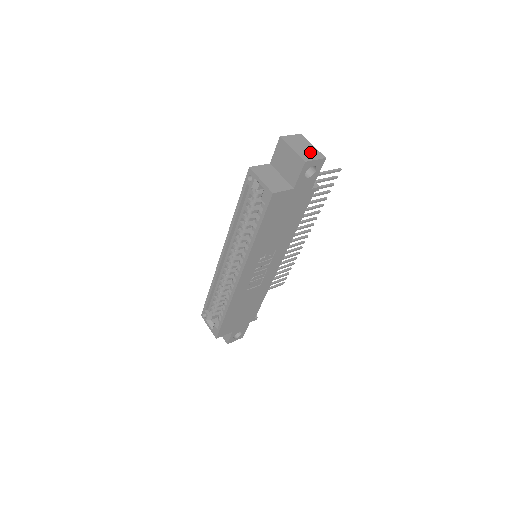
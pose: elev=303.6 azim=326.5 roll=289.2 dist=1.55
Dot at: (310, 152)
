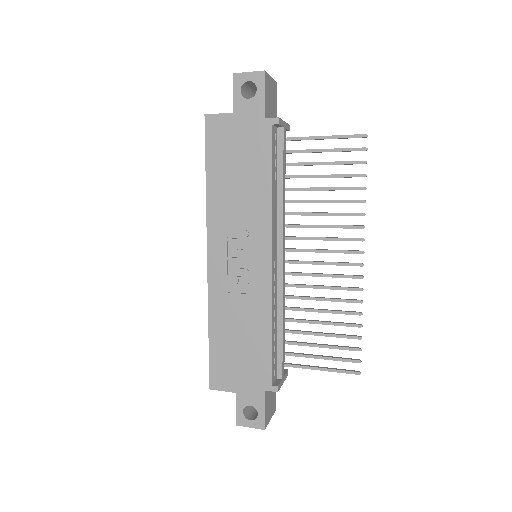
Dot at: occluded
